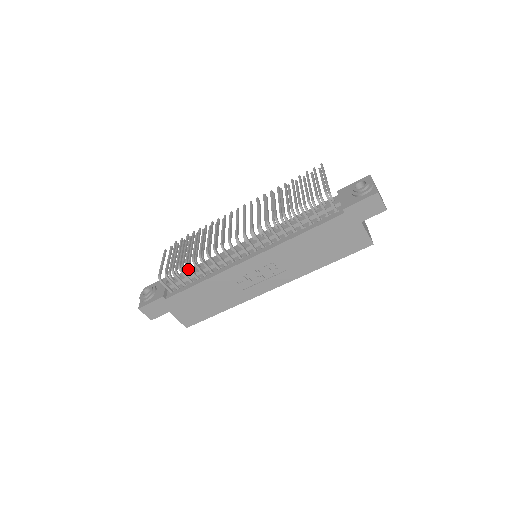
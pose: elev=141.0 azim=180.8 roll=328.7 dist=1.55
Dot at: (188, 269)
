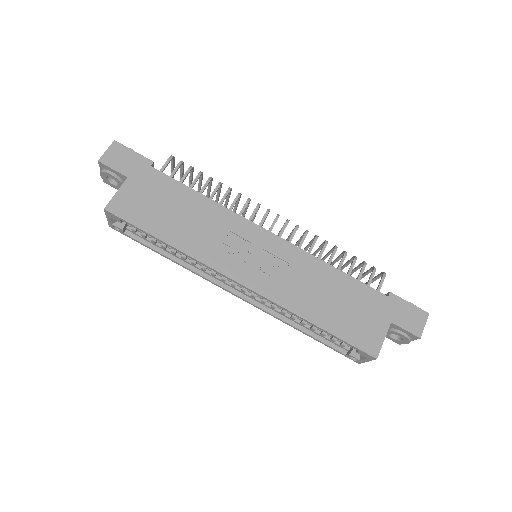
Dot at: (208, 180)
